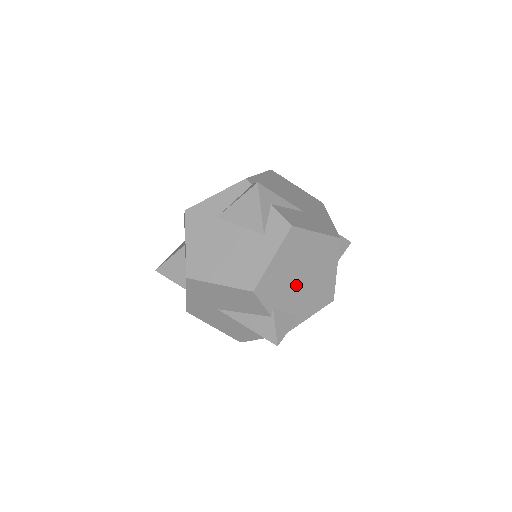
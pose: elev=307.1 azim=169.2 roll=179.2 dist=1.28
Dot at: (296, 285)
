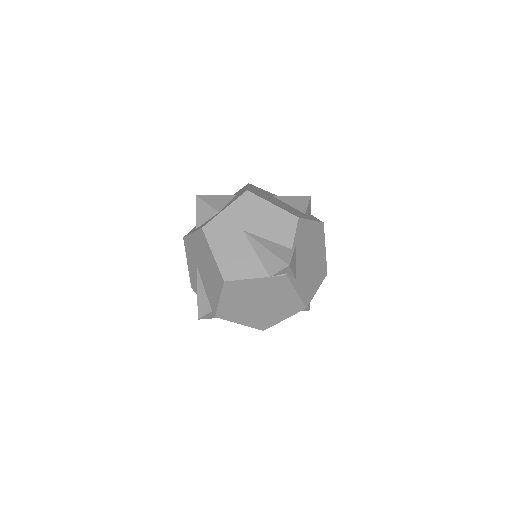
Dot at: (306, 257)
